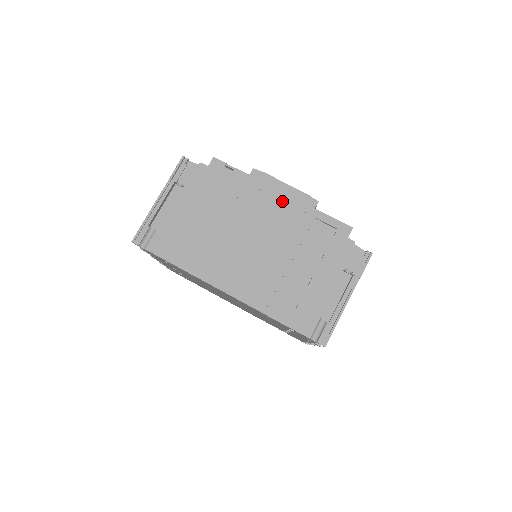
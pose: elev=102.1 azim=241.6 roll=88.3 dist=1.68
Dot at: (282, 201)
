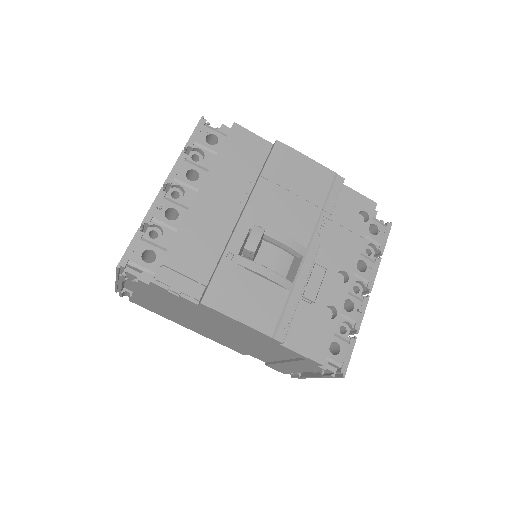
Dot at: (242, 329)
